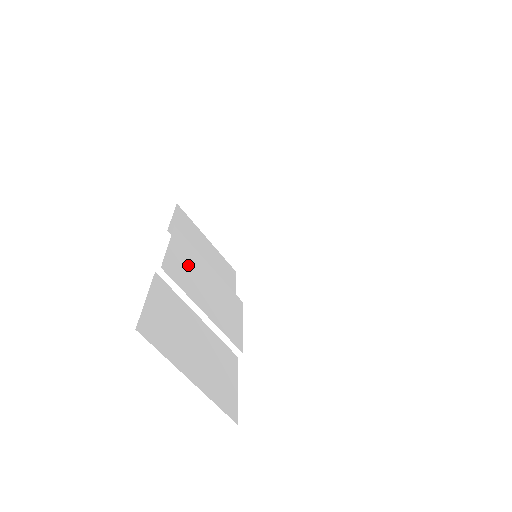
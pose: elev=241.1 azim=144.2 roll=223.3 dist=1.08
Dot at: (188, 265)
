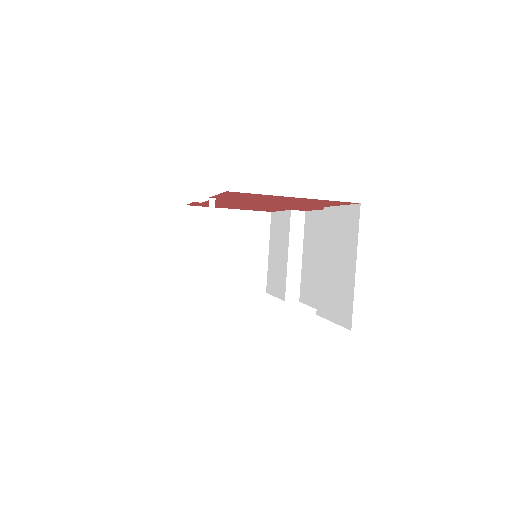
Dot at: occluded
